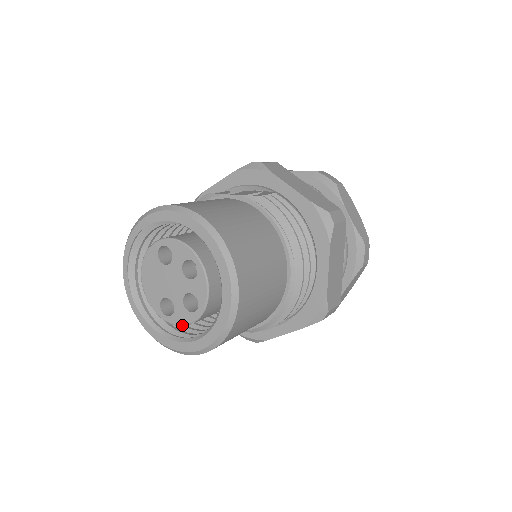
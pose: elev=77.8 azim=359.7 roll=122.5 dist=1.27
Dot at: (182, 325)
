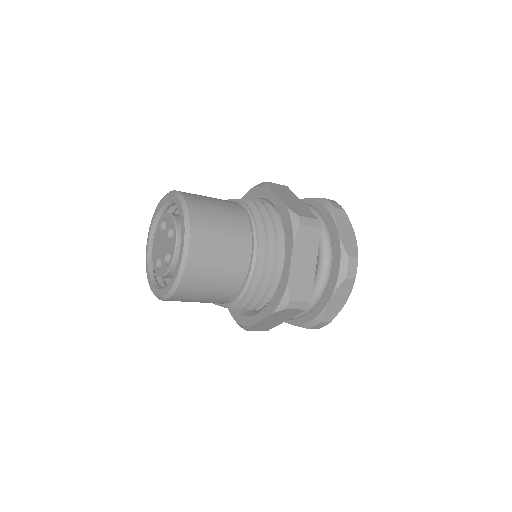
Dot at: (162, 276)
